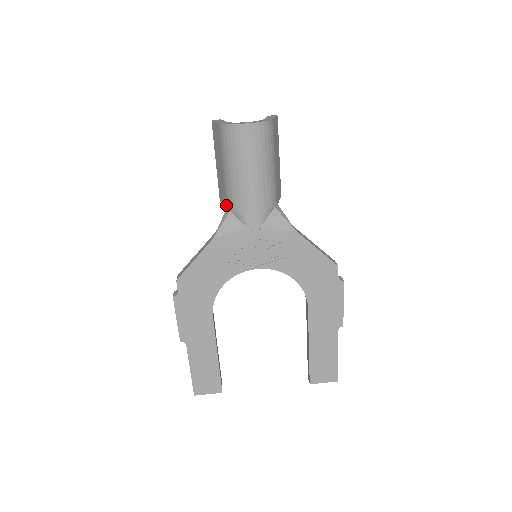
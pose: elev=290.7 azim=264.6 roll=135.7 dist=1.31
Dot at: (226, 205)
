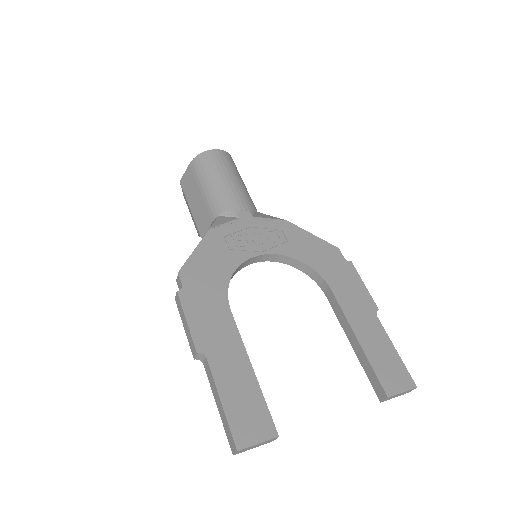
Dot at: (212, 218)
